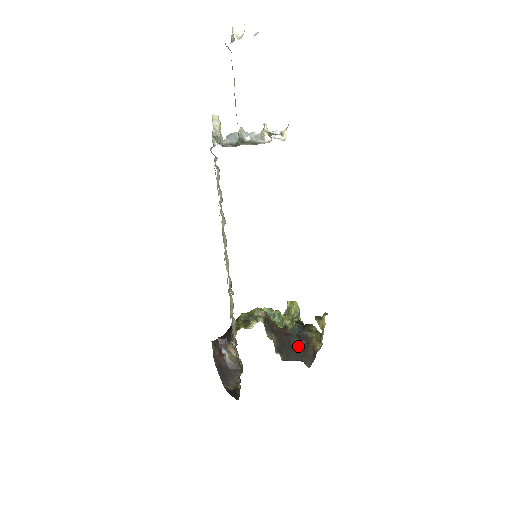
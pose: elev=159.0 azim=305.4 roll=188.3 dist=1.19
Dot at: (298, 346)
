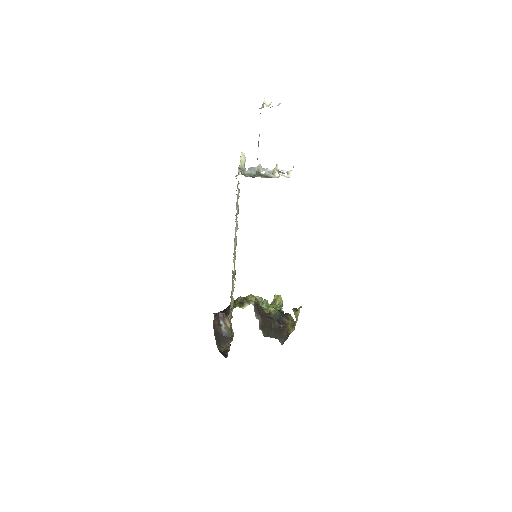
Dot at: (277, 328)
